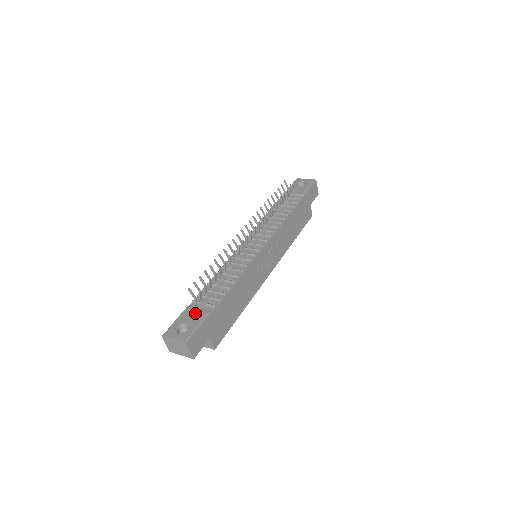
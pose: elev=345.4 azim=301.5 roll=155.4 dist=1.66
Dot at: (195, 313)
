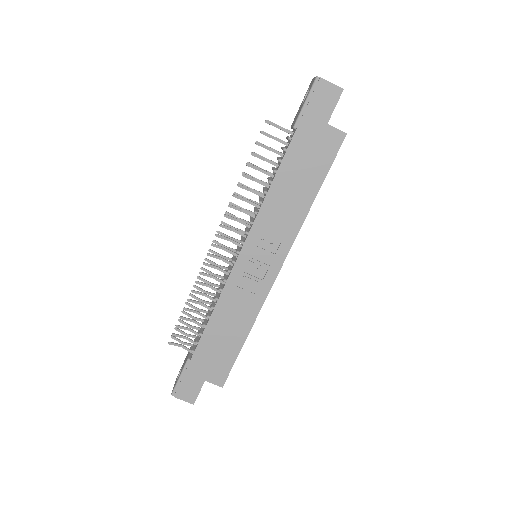
Dot at: (186, 357)
